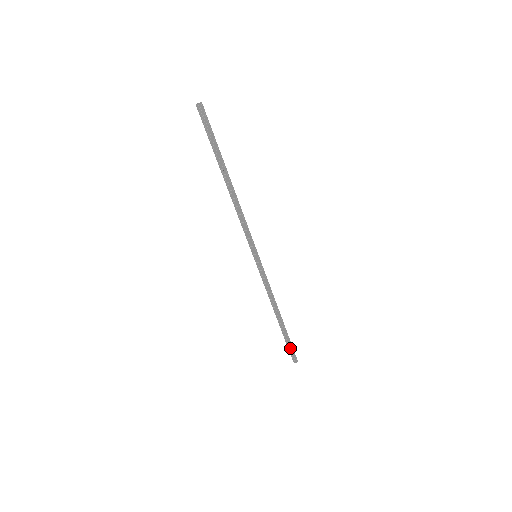
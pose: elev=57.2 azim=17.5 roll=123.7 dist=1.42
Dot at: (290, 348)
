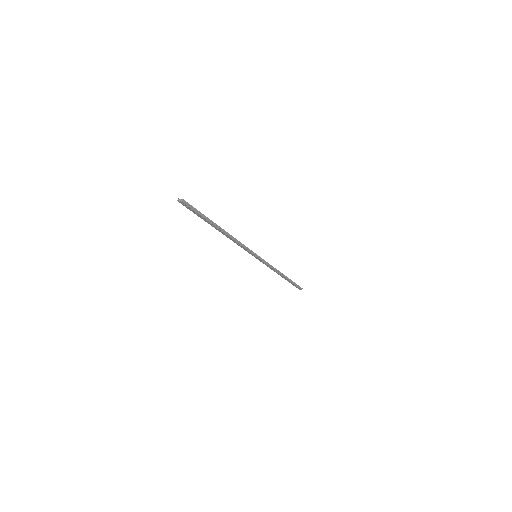
Dot at: occluded
